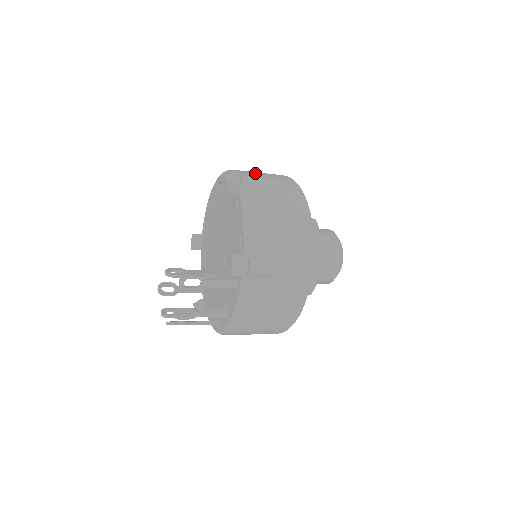
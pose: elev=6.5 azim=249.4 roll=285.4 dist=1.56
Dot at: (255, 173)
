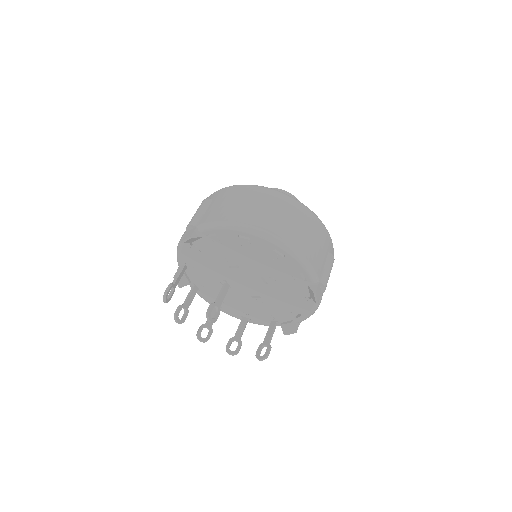
Dot at: (319, 256)
